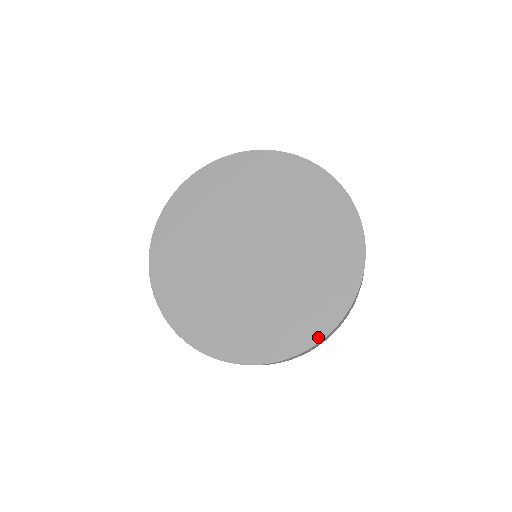
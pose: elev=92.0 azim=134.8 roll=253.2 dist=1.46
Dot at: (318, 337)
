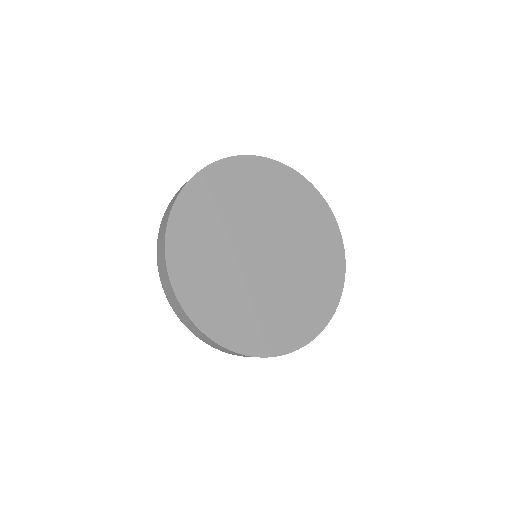
Dot at: (343, 264)
